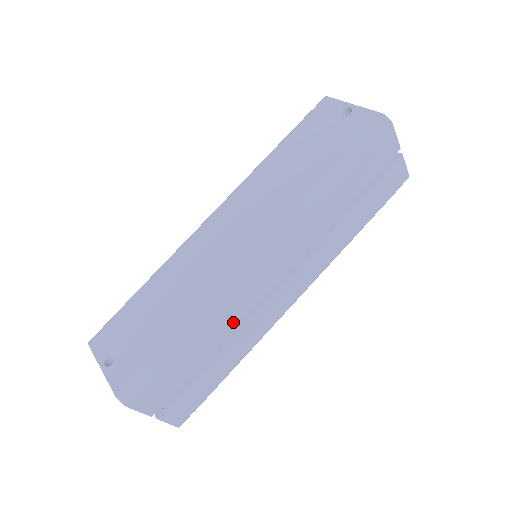
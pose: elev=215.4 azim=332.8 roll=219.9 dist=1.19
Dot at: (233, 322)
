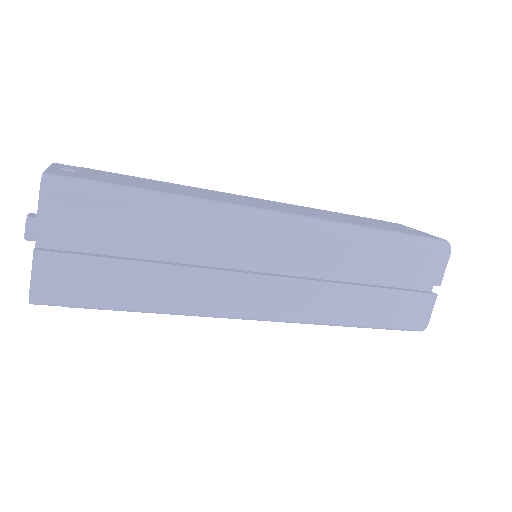
Dot at: (202, 249)
